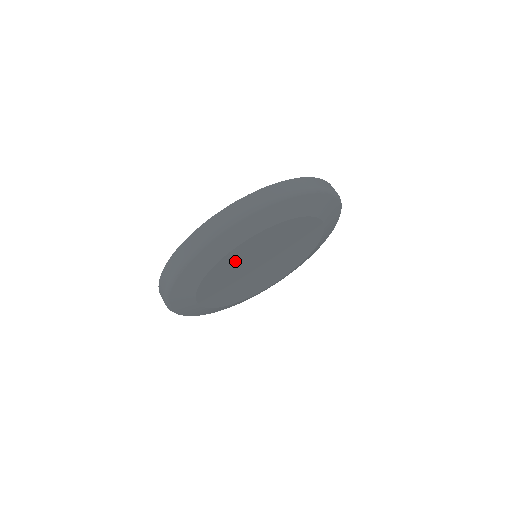
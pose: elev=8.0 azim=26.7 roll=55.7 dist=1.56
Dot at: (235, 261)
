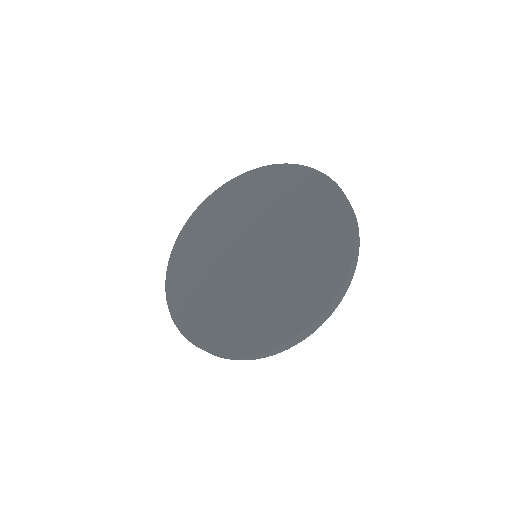
Dot at: occluded
